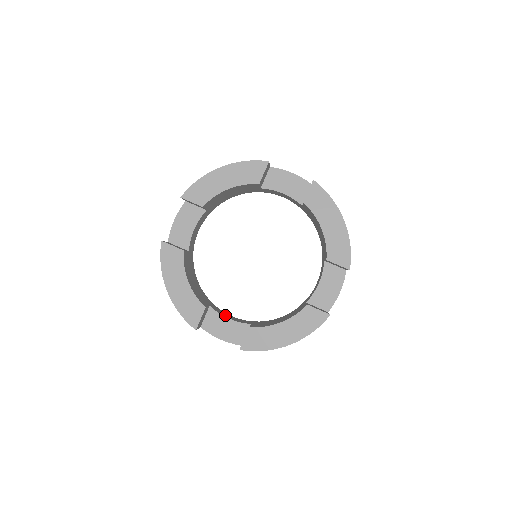
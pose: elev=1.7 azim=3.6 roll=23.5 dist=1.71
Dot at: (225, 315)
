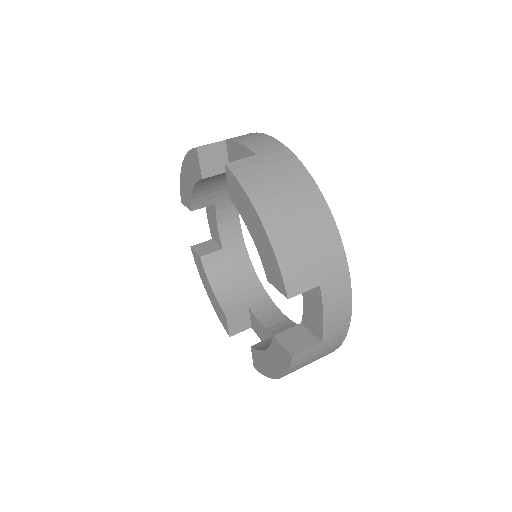
Dot at: (224, 218)
